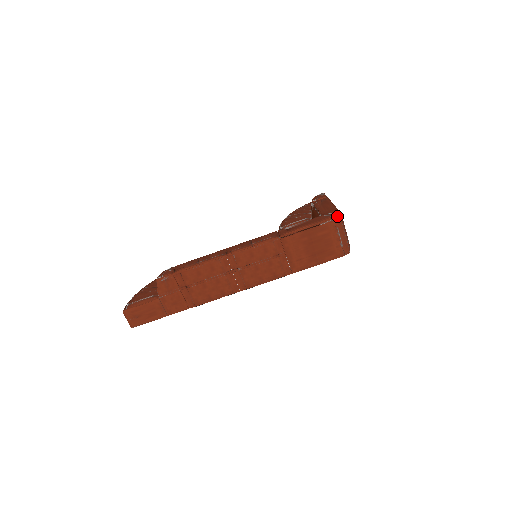
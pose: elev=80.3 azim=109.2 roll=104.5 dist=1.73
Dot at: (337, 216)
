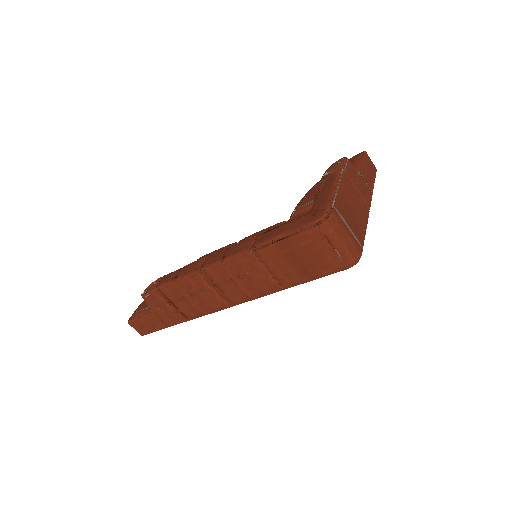
Dot at: (320, 219)
